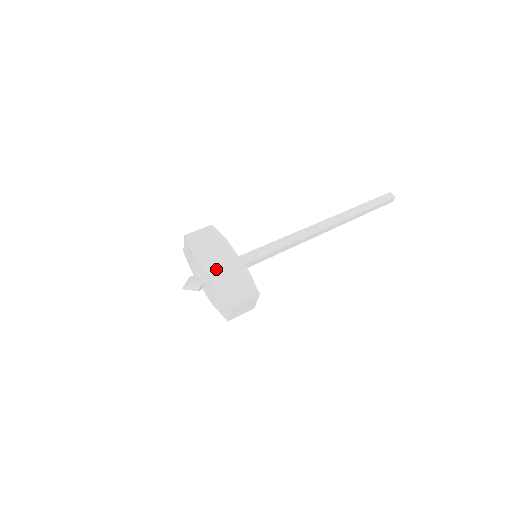
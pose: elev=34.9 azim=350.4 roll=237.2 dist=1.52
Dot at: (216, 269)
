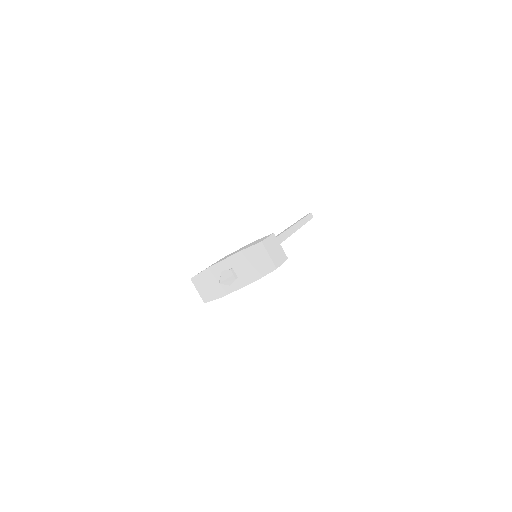
Dot at: (230, 255)
